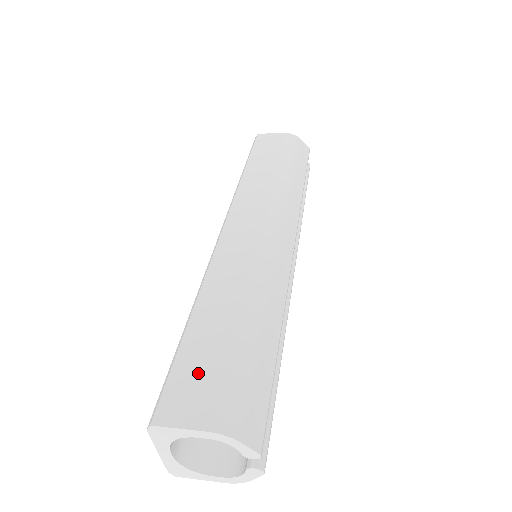
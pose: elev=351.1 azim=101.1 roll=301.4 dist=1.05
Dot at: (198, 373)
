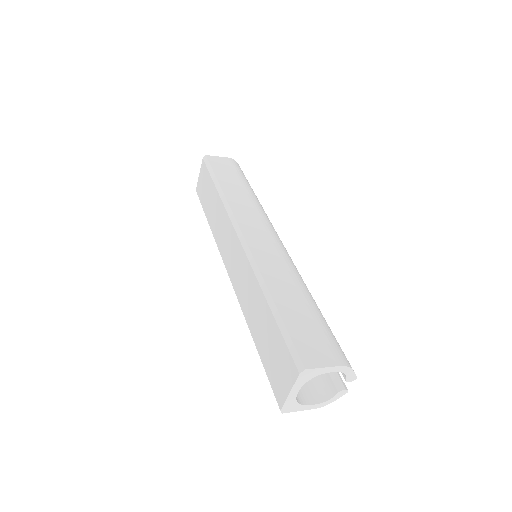
Dot at: (308, 334)
